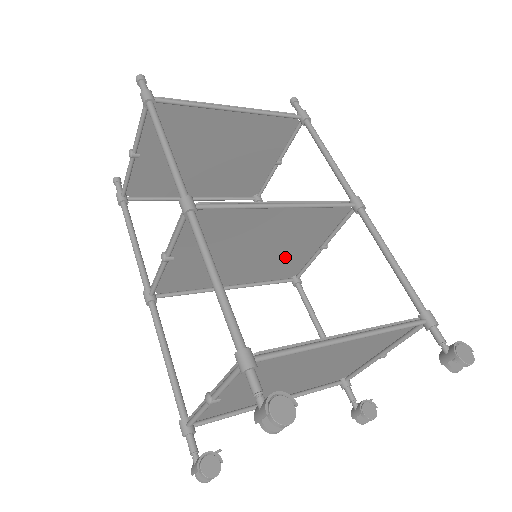
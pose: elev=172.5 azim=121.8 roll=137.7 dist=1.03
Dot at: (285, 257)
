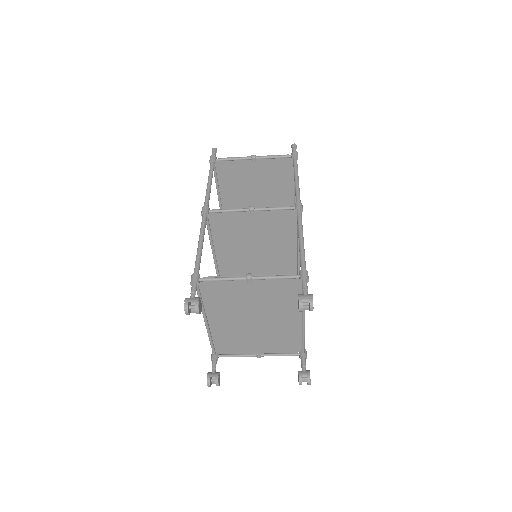
Dot at: (246, 273)
